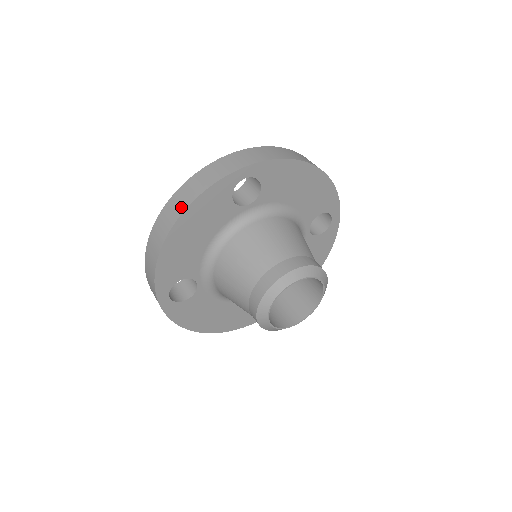
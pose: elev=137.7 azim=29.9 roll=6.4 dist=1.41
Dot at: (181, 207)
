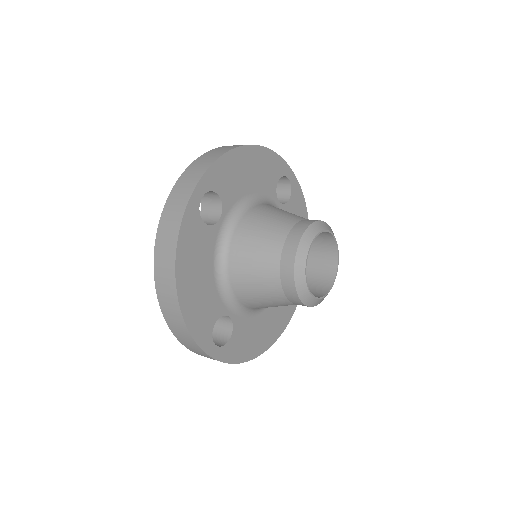
Dot at: (170, 263)
